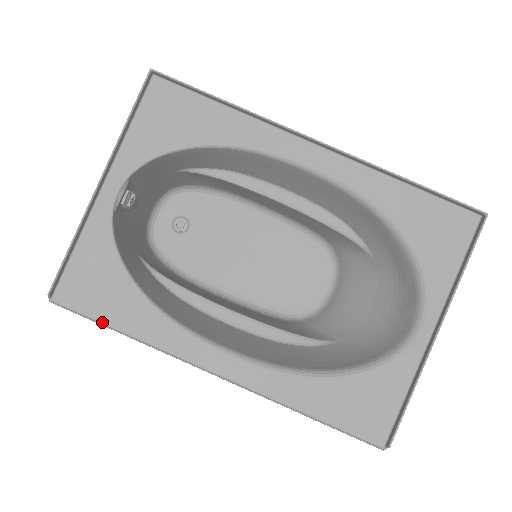
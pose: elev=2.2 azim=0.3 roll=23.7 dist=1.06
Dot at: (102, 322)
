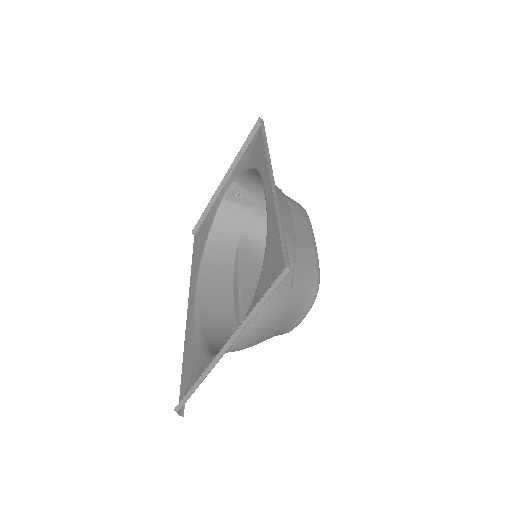
Dot at: (192, 255)
